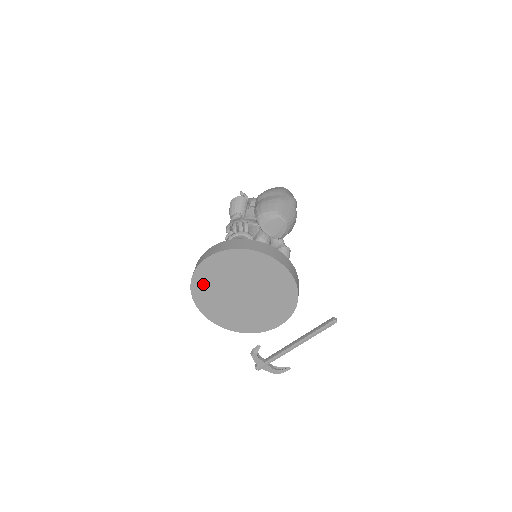
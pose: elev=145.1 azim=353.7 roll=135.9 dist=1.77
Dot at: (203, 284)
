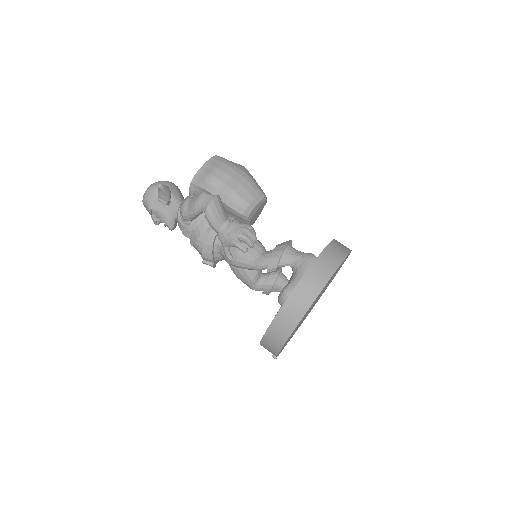
Dot at: occluded
